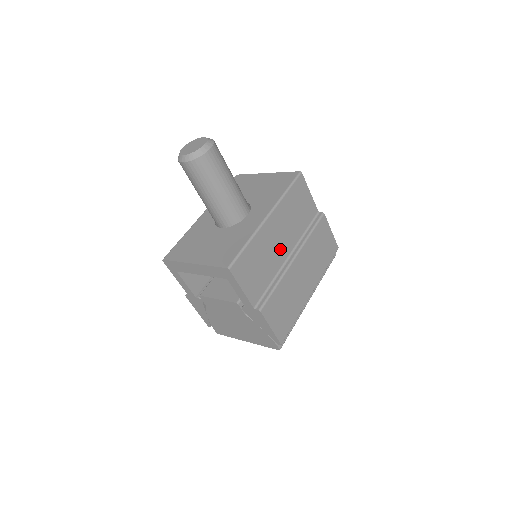
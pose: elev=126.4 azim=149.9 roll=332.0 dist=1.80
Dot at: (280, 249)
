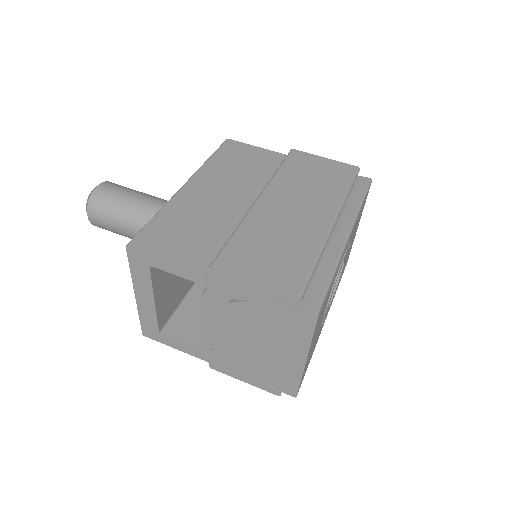
Dot at: (229, 204)
